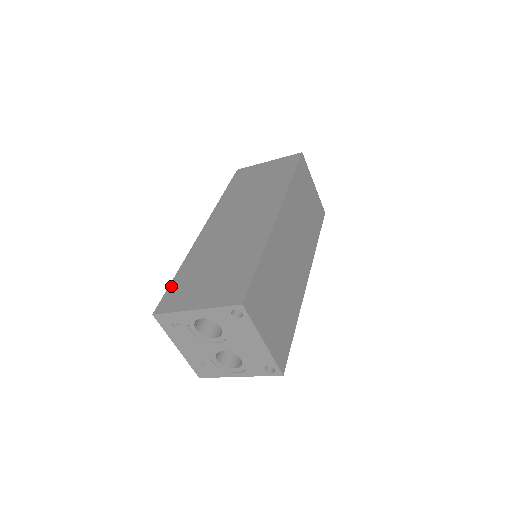
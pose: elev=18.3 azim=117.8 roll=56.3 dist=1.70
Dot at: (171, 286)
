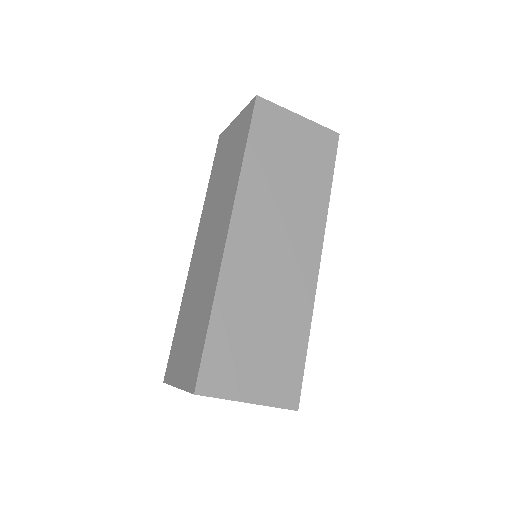
Dot at: (172, 344)
